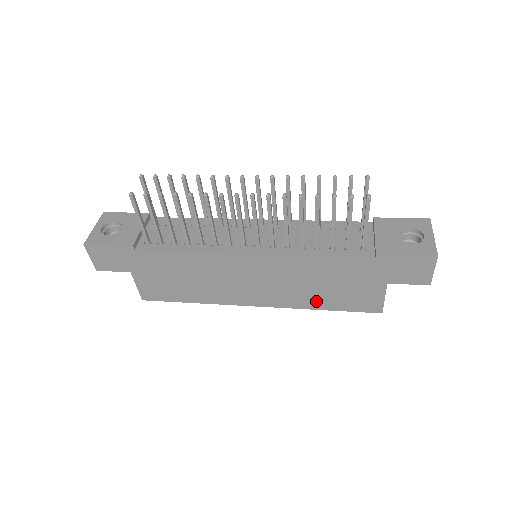
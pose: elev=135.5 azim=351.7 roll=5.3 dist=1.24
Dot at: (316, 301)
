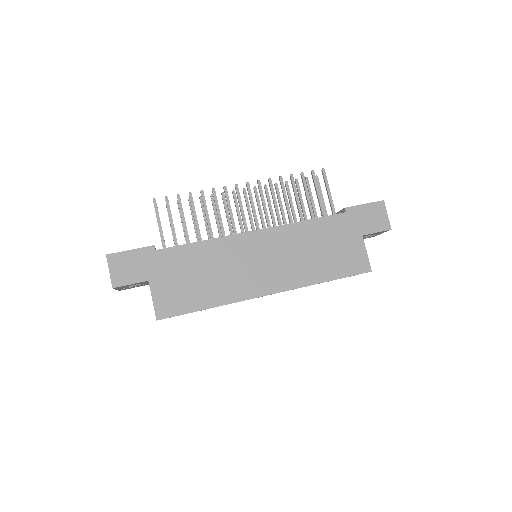
Dot at: (317, 272)
